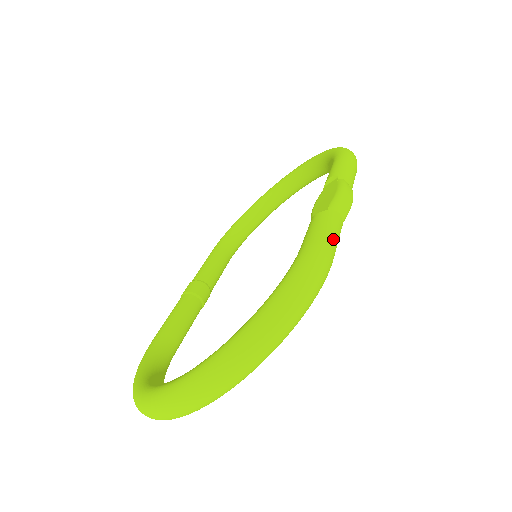
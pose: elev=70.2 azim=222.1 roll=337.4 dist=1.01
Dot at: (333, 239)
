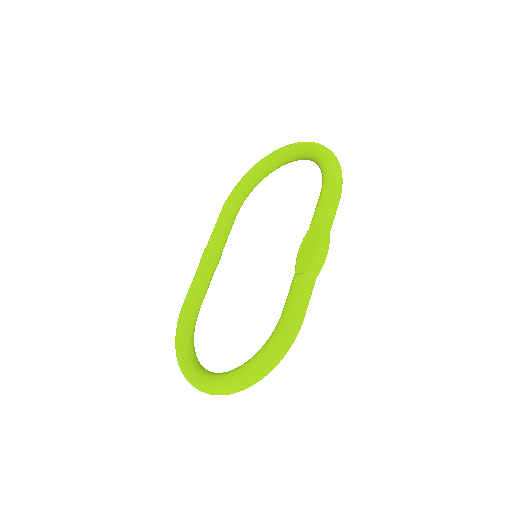
Dot at: (306, 305)
